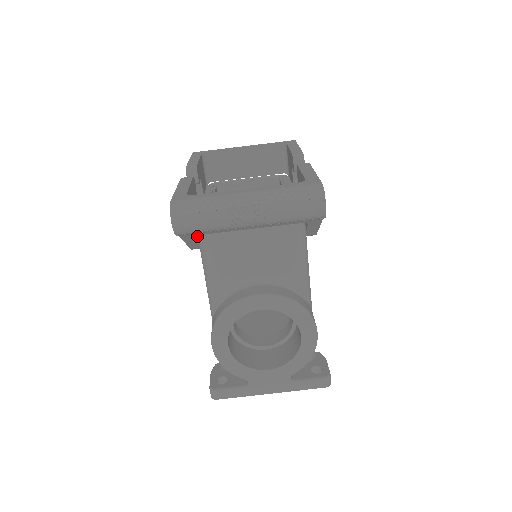
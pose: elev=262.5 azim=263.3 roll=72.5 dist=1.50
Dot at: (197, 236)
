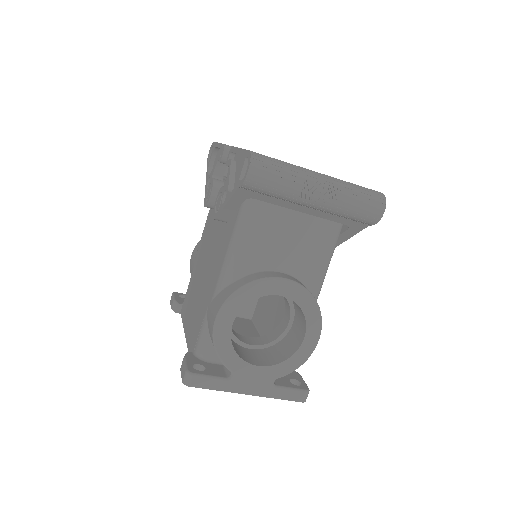
Dot at: occluded
